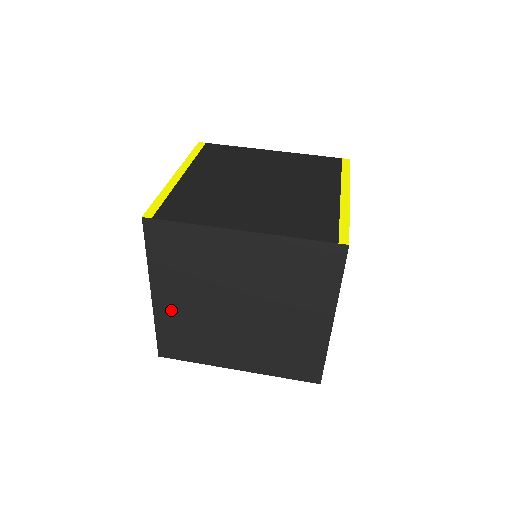
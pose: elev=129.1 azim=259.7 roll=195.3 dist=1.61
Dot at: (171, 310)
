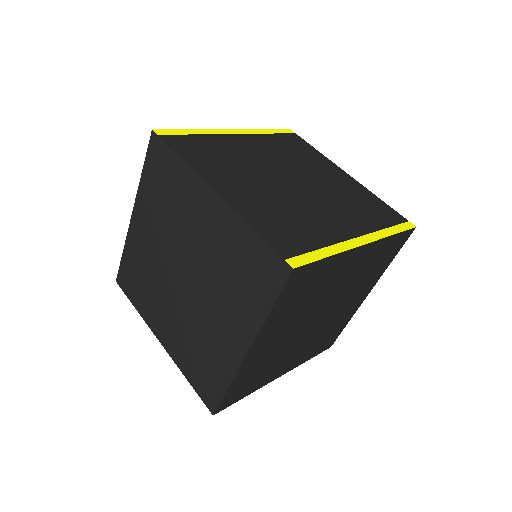
Dot at: (139, 240)
